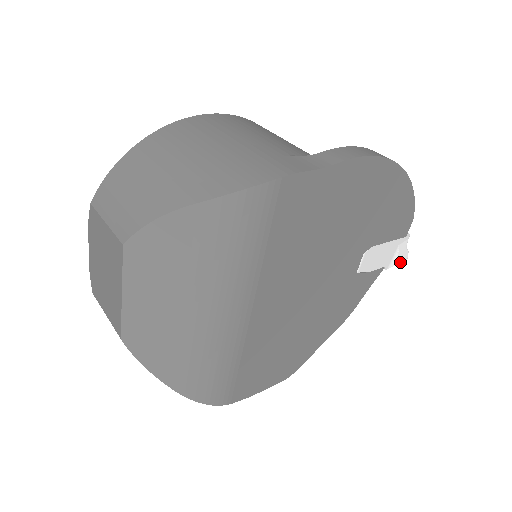
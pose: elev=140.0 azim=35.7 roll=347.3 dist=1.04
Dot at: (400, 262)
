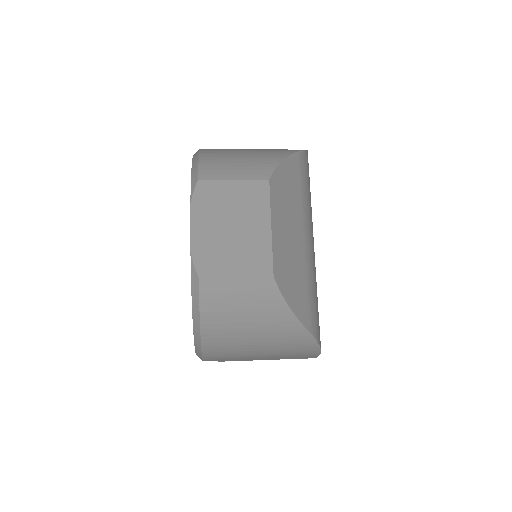
Dot at: occluded
